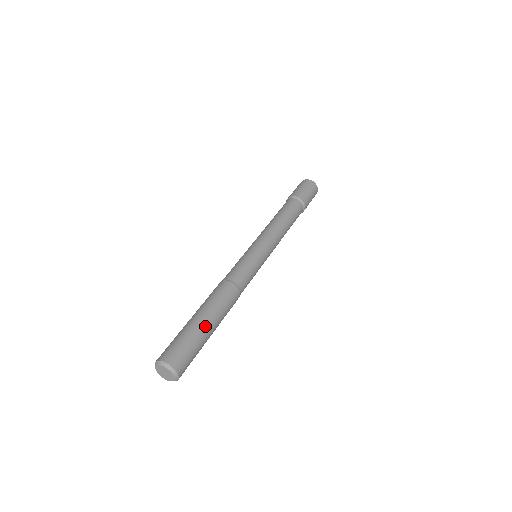
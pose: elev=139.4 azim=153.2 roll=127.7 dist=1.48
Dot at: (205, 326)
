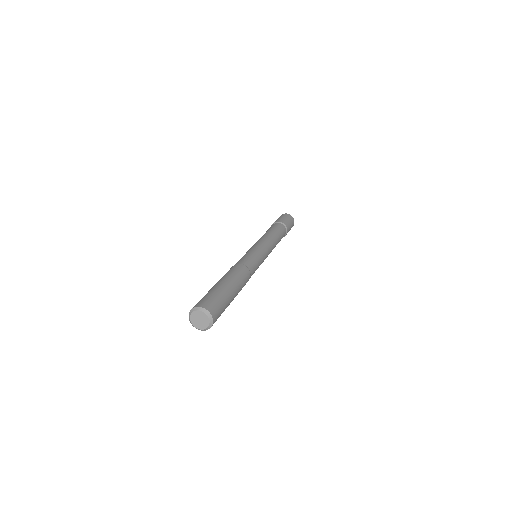
Dot at: (232, 293)
